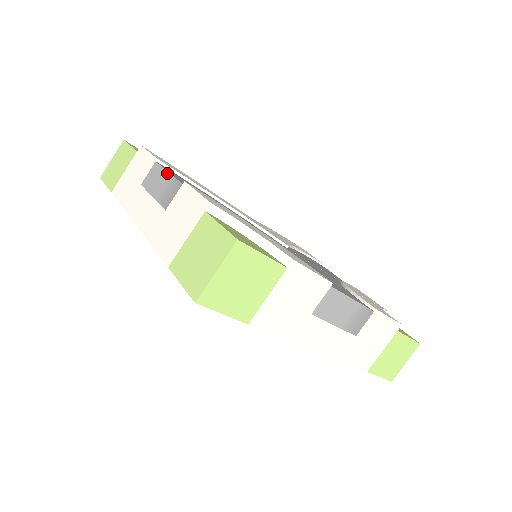
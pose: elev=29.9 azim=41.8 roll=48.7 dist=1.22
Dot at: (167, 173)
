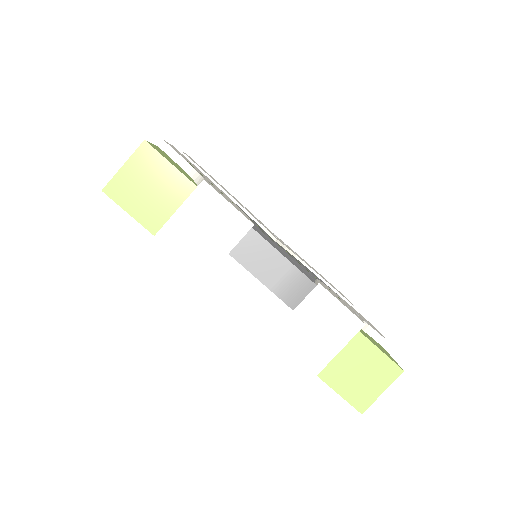
Dot at: occluded
